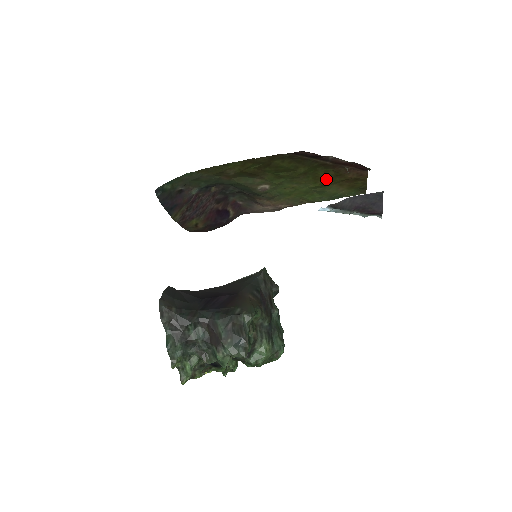
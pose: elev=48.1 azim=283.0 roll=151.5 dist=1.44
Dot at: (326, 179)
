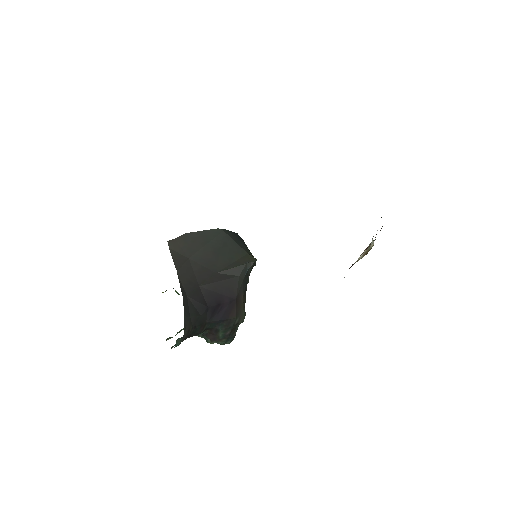
Dot at: occluded
